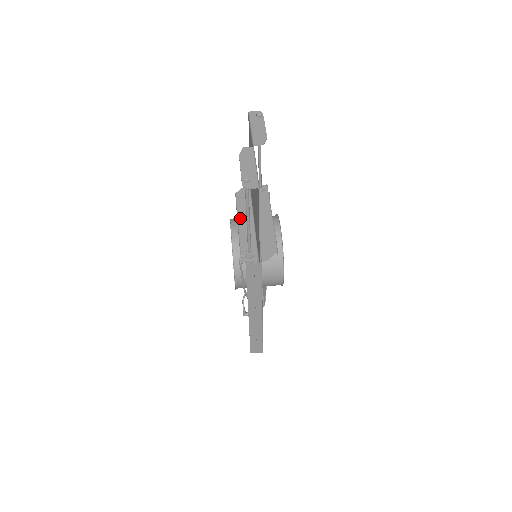
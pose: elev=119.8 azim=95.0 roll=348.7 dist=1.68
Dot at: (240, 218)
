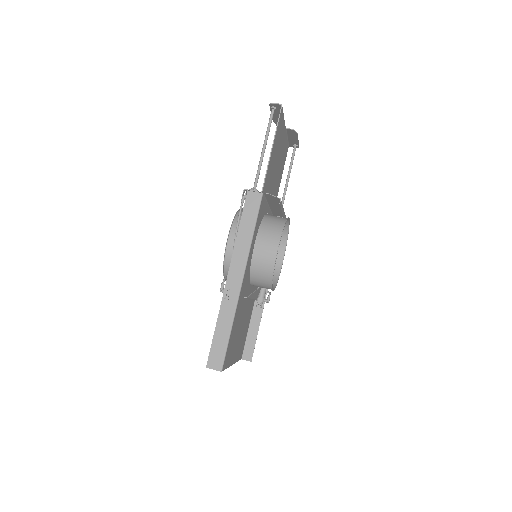
Dot at: occluded
